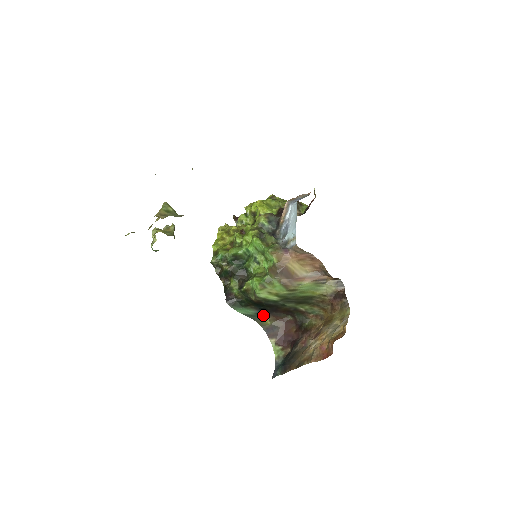
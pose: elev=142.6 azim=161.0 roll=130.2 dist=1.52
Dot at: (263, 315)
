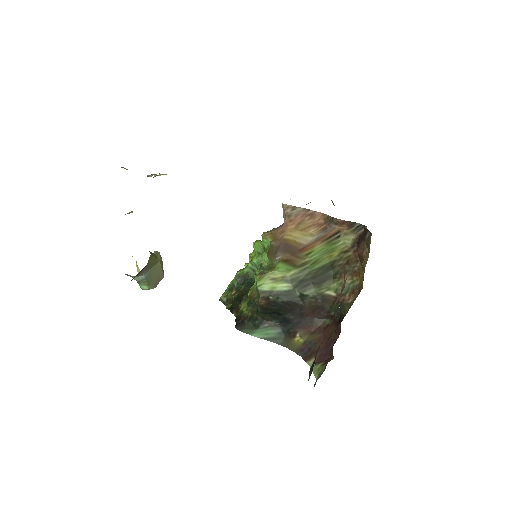
Dot at: (290, 332)
